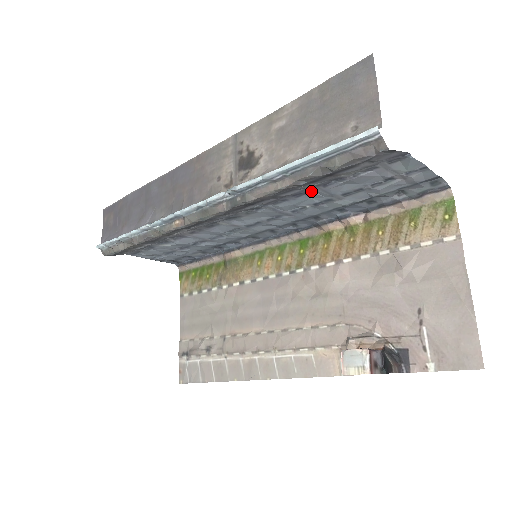
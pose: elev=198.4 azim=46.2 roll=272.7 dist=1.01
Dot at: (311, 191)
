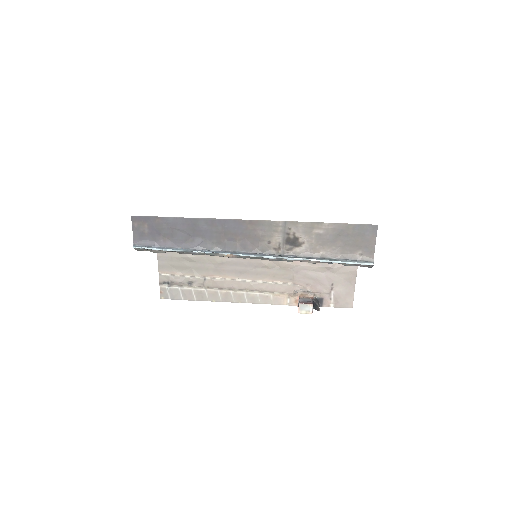
Dot at: occluded
